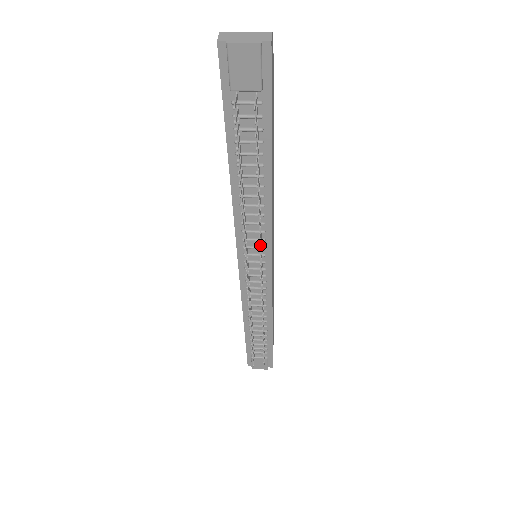
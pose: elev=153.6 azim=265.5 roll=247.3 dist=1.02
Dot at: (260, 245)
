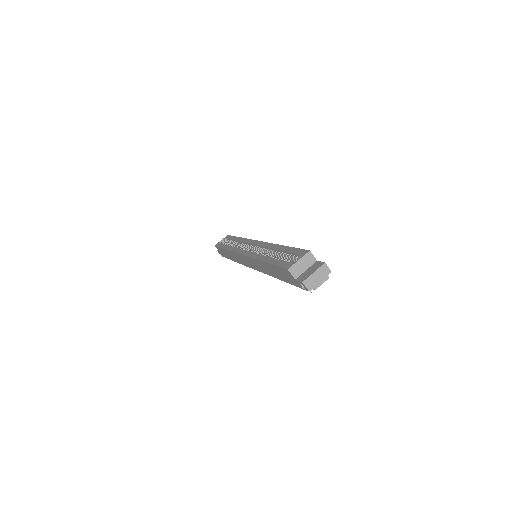
Dot at: occluded
